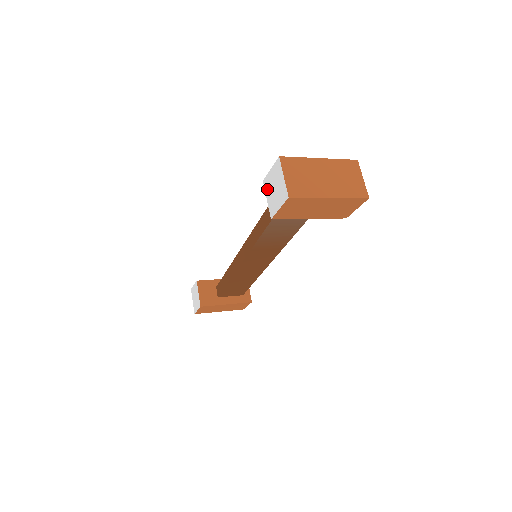
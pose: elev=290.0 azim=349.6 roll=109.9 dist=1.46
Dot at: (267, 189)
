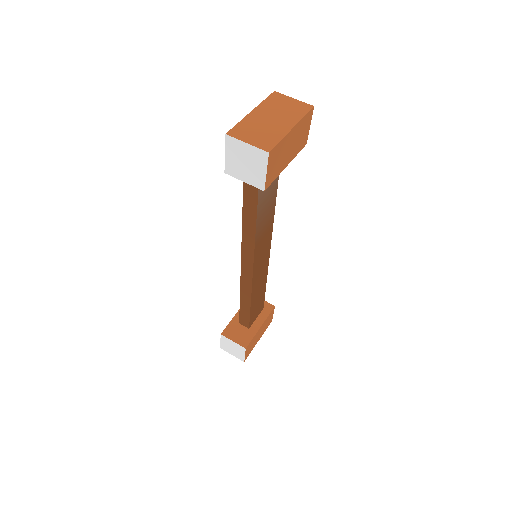
Dot at: (236, 173)
